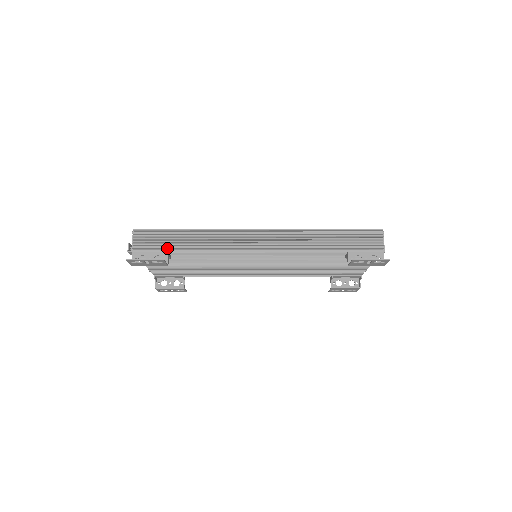
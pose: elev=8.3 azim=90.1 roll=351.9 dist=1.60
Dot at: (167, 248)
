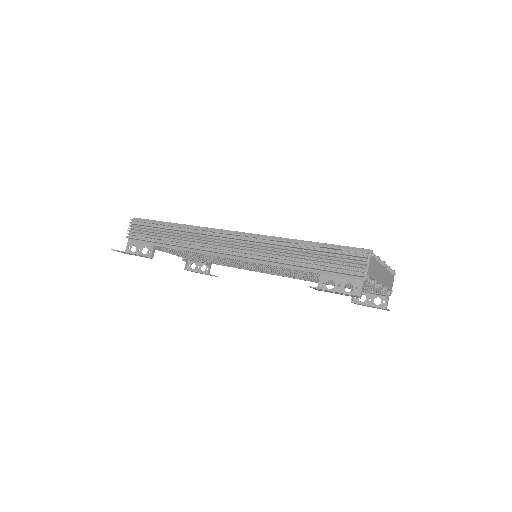
Dot at: (152, 241)
